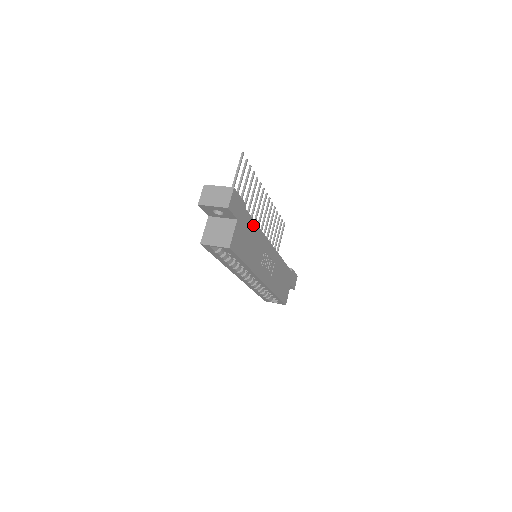
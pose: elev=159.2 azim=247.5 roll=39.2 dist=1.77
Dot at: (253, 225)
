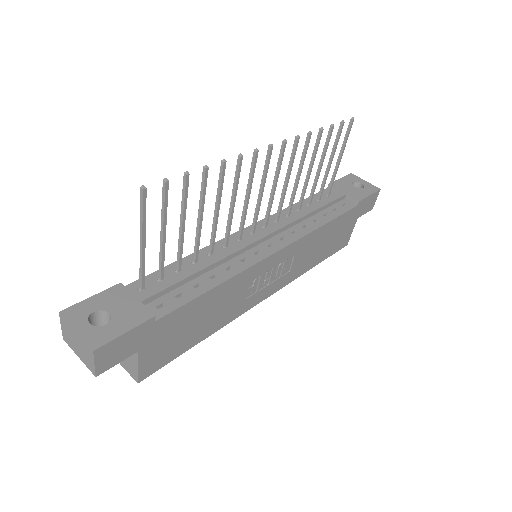
Dot at: (197, 302)
